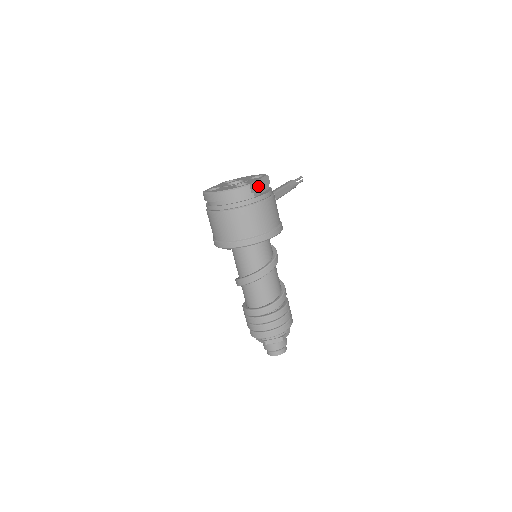
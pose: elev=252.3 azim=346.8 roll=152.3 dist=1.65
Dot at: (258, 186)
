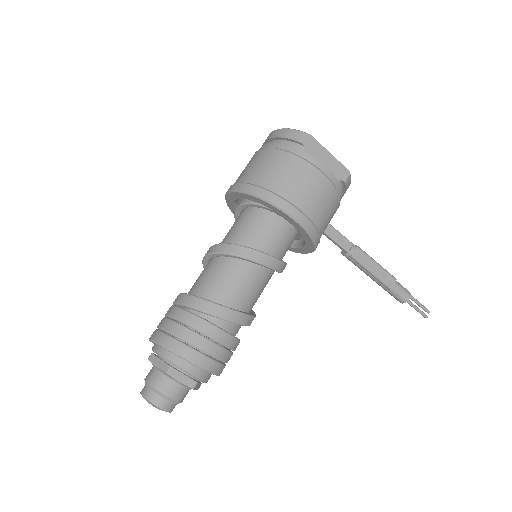
Dot at: (321, 155)
